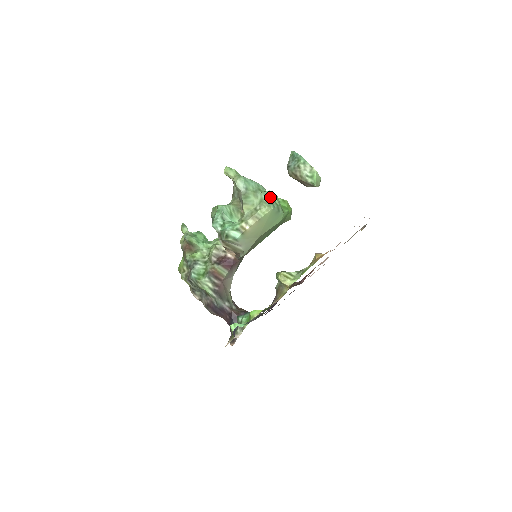
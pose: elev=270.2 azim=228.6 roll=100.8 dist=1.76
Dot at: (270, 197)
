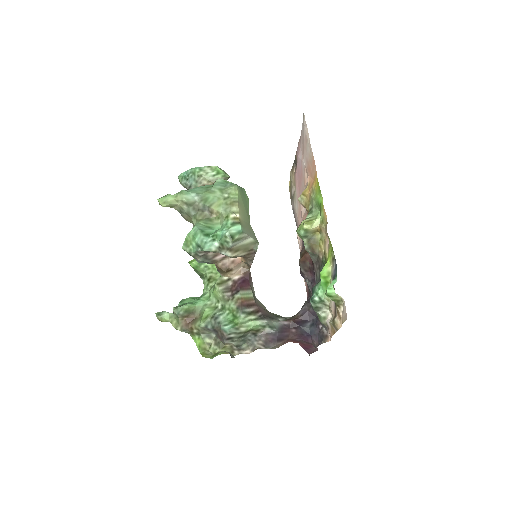
Dot at: (223, 183)
